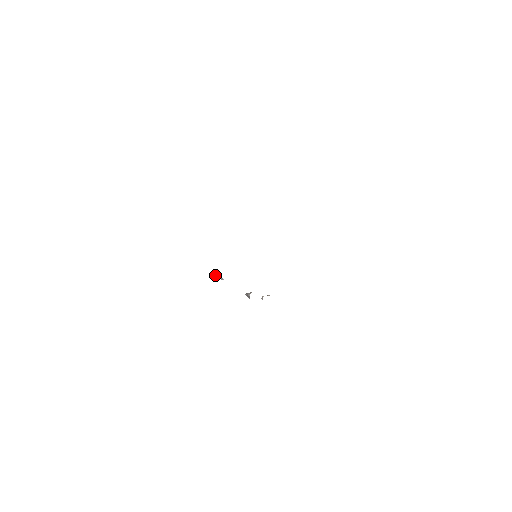
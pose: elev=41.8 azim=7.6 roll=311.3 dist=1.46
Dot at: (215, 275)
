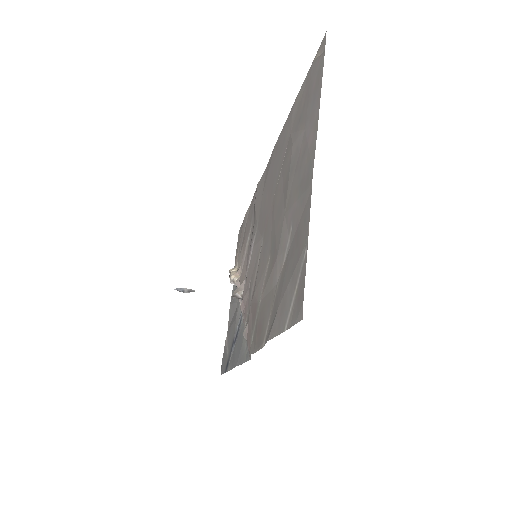
Dot at: (180, 290)
